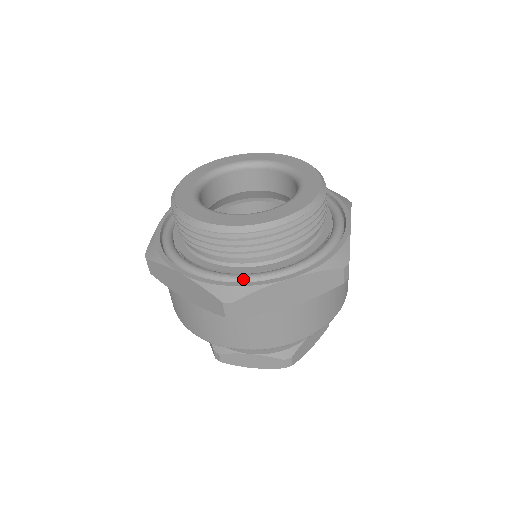
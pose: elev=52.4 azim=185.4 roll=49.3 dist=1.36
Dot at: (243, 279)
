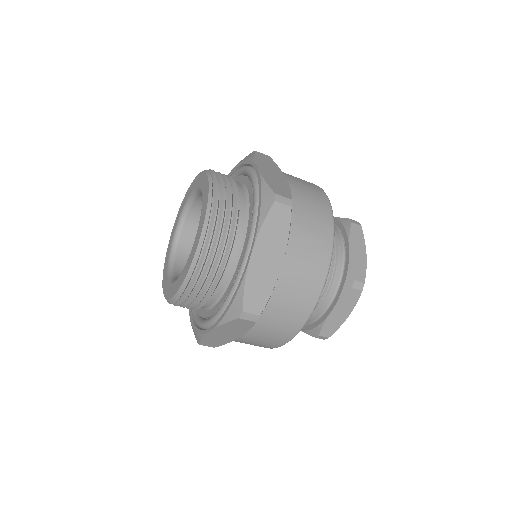
Dot at: (199, 326)
